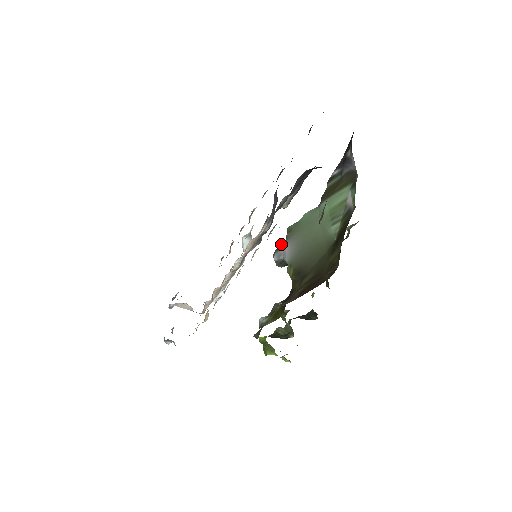
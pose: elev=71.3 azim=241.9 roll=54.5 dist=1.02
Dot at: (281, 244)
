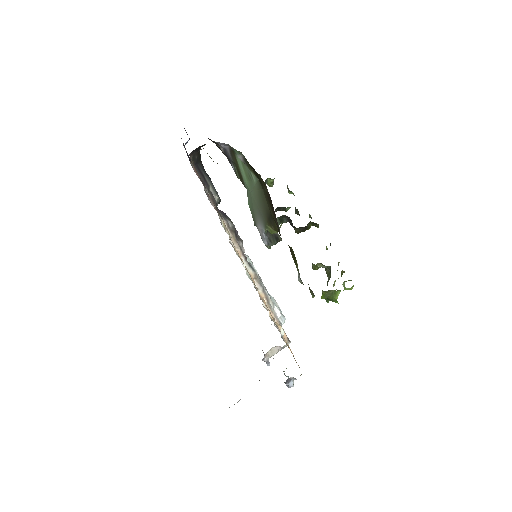
Dot at: occluded
